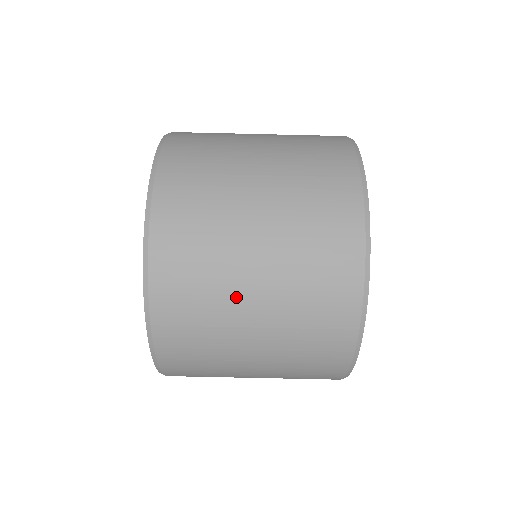
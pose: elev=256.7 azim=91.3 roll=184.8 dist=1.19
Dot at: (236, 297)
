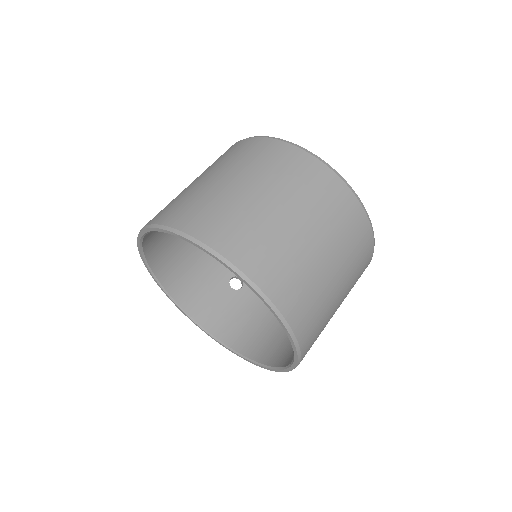
Dot at: (274, 219)
